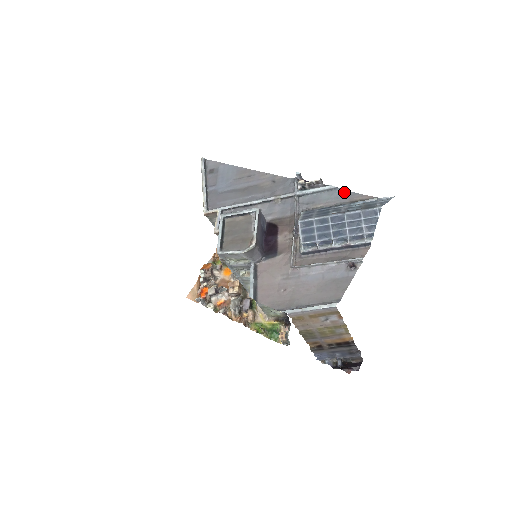
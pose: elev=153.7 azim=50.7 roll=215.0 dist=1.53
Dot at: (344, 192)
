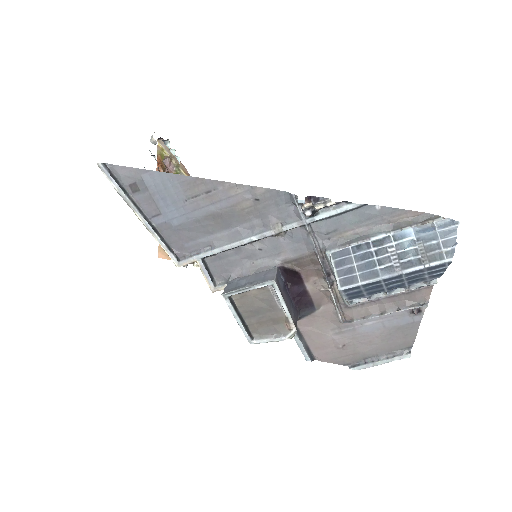
Dot at: (377, 209)
